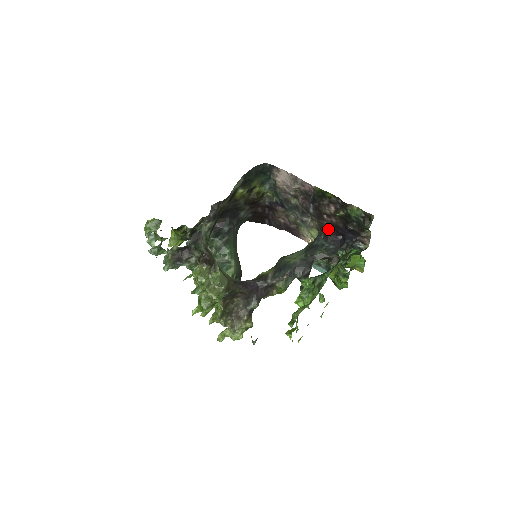
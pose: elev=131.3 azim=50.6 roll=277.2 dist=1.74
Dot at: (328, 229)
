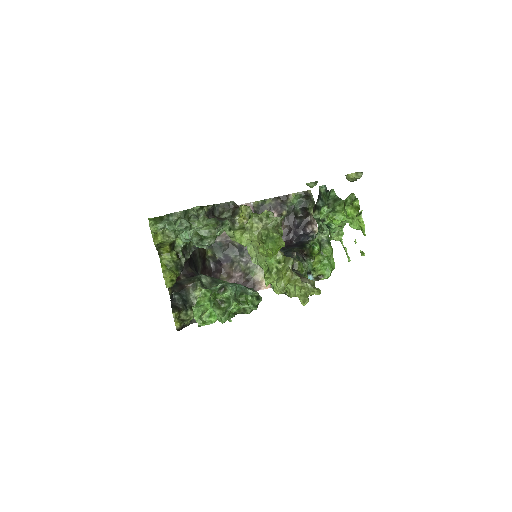
Dot at: occluded
